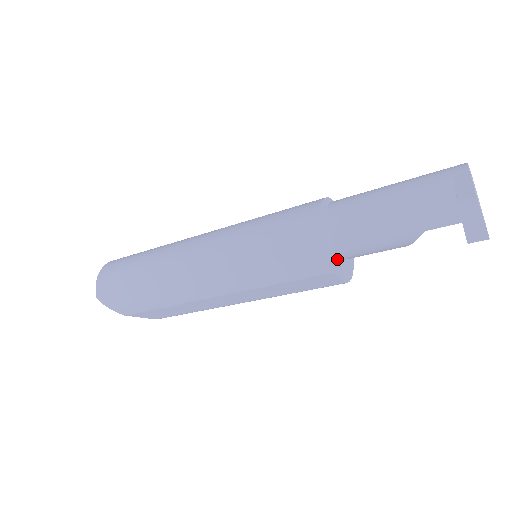
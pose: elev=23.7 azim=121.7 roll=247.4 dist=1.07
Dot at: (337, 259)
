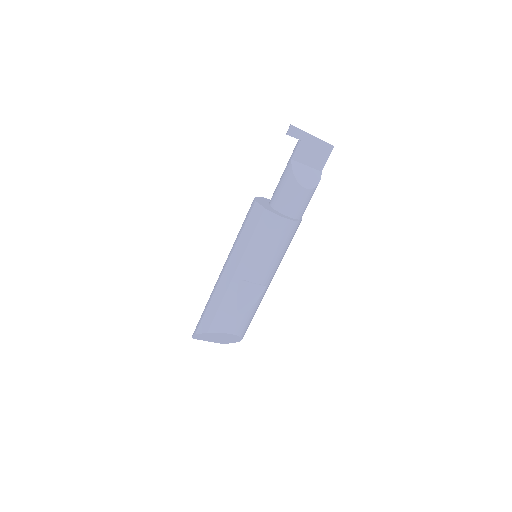
Dot at: (267, 205)
